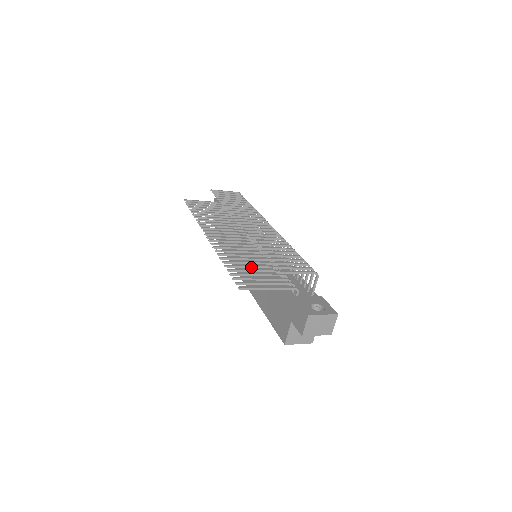
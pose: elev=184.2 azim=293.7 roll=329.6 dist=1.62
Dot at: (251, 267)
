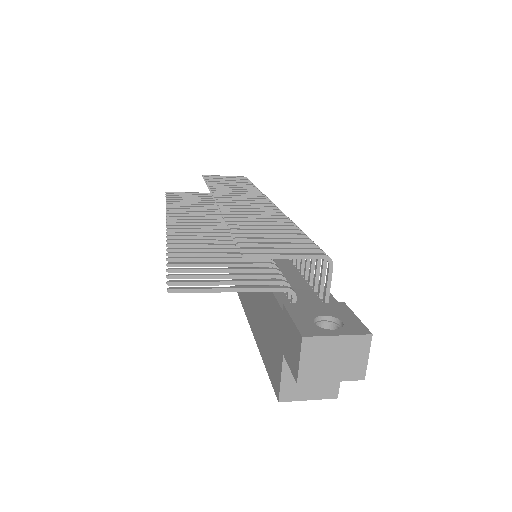
Dot at: (217, 260)
